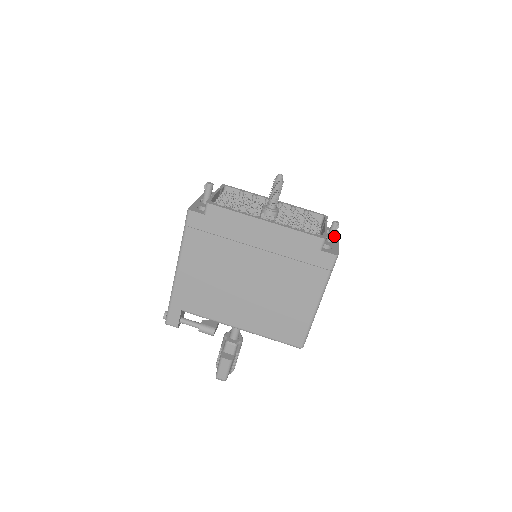
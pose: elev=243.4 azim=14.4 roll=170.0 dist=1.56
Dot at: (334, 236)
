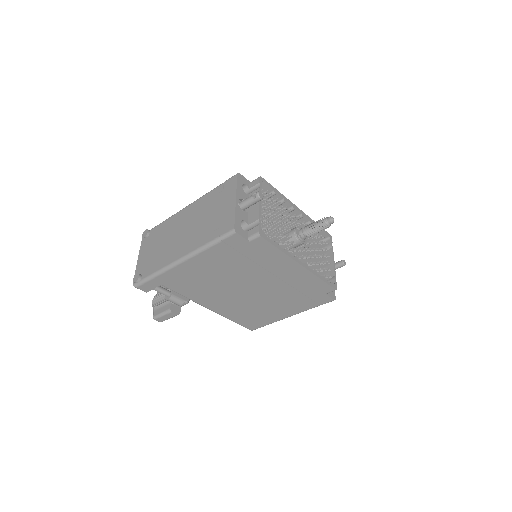
Dot at: occluded
